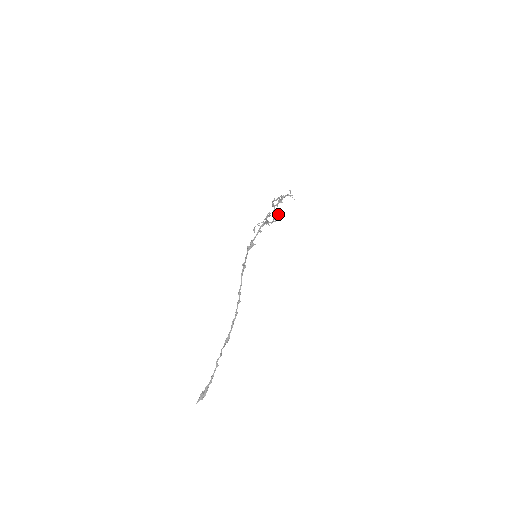
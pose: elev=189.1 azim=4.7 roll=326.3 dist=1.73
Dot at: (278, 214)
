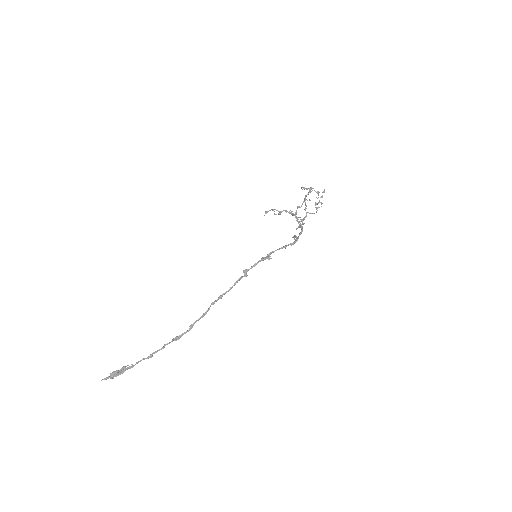
Dot at: (304, 223)
